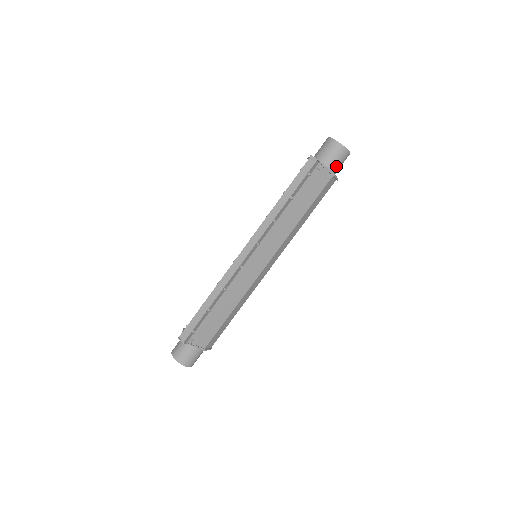
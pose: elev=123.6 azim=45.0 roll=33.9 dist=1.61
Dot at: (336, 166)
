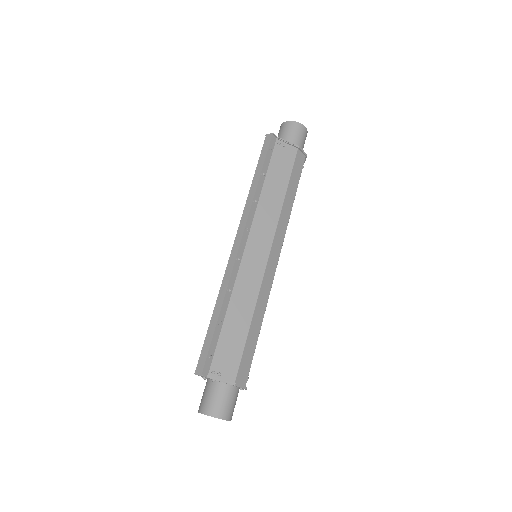
Dot at: (297, 141)
